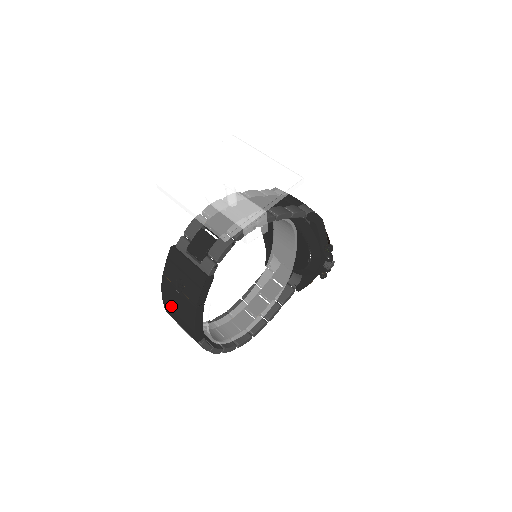
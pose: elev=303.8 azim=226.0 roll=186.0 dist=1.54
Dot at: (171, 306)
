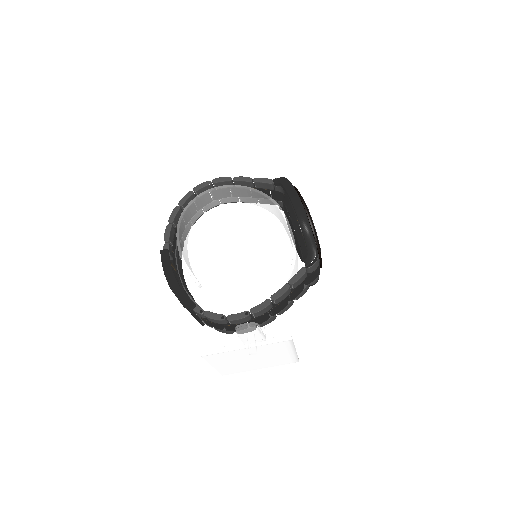
Dot at: occluded
